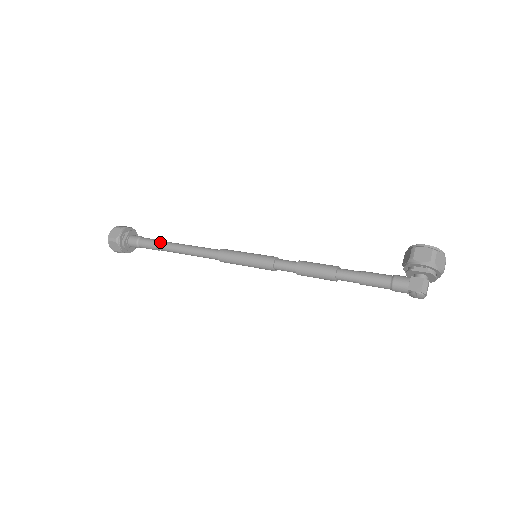
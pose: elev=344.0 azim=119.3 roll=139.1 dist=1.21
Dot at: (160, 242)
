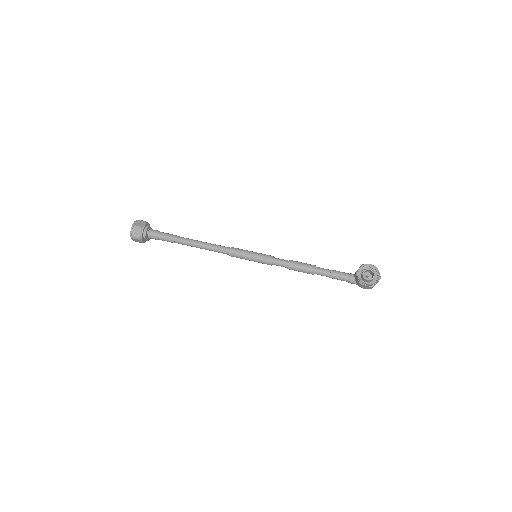
Dot at: occluded
